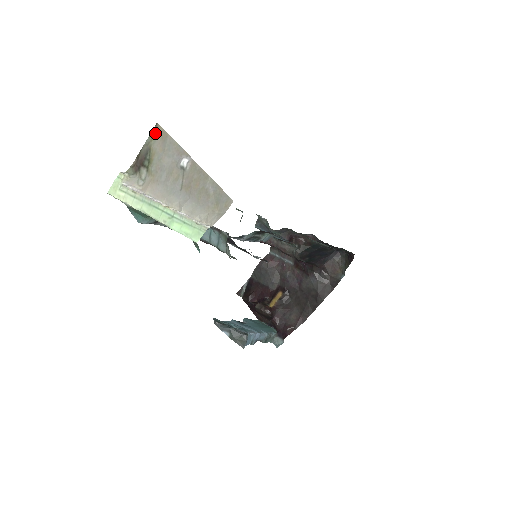
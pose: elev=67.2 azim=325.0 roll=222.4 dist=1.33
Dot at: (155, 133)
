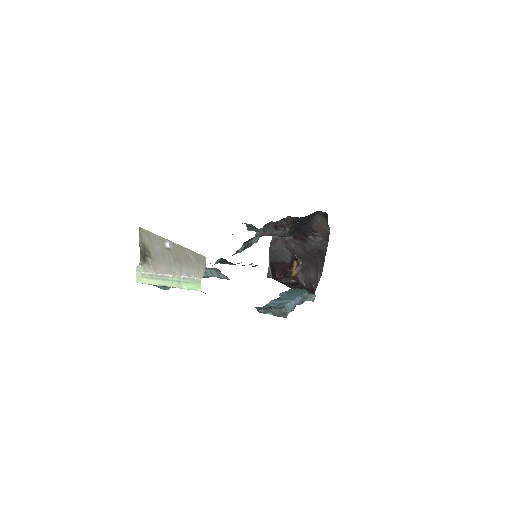
Dot at: (141, 233)
